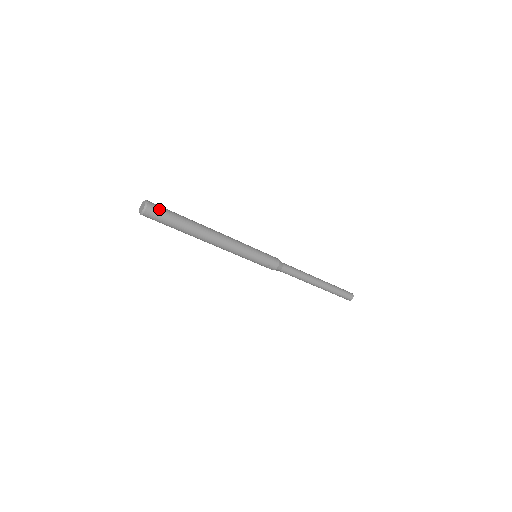
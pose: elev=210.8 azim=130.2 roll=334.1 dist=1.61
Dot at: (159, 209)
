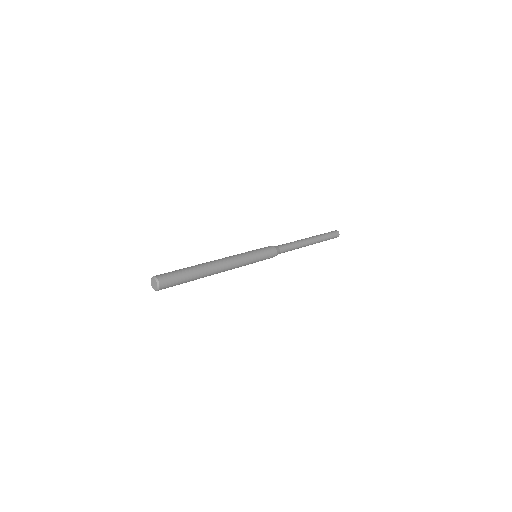
Dot at: (169, 278)
